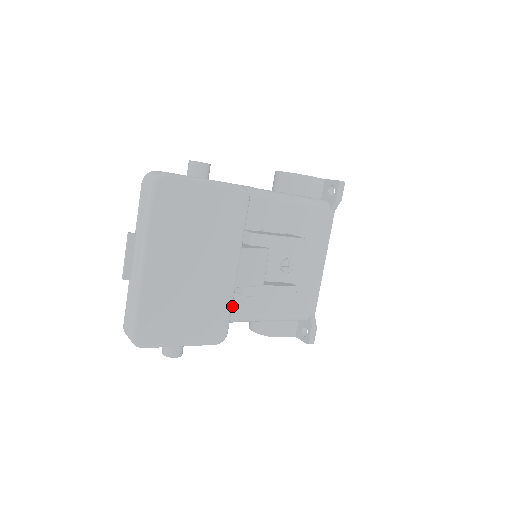
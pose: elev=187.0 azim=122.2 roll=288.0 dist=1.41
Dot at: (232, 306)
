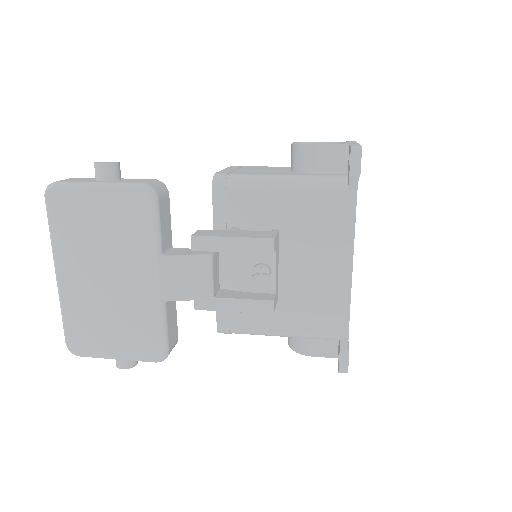
Dot at: (219, 316)
